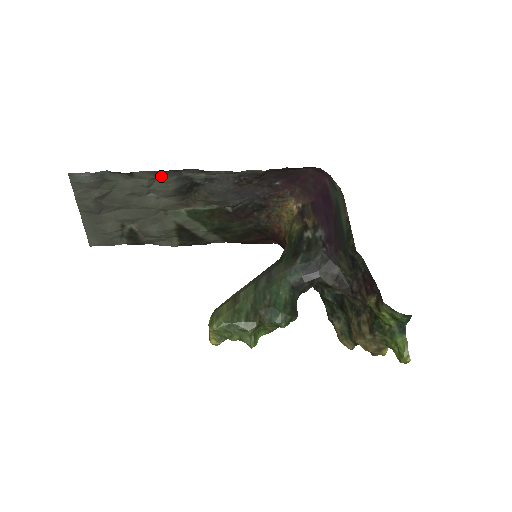
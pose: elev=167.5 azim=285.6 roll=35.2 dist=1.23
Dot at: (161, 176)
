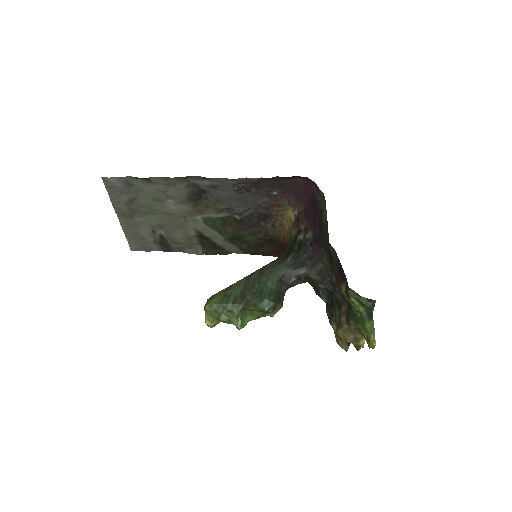
Dot at: (173, 182)
